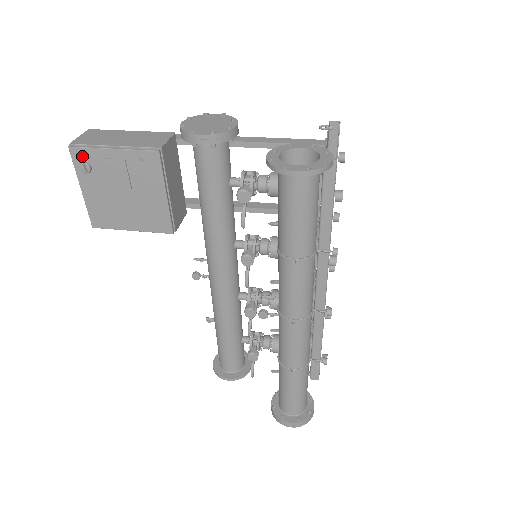
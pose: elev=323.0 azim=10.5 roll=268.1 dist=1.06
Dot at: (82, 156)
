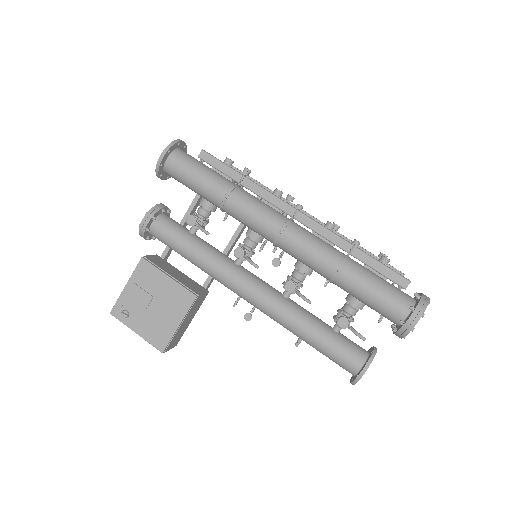
Dot at: (119, 310)
